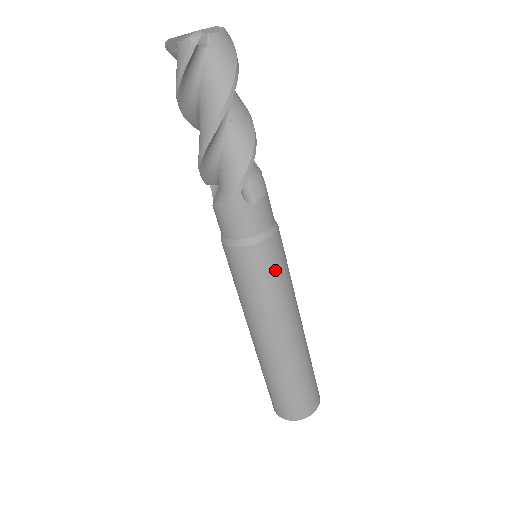
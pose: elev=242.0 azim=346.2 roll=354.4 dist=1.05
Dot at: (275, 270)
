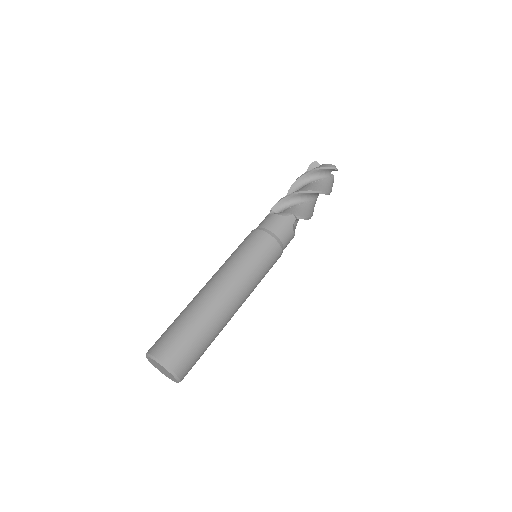
Dot at: (268, 265)
